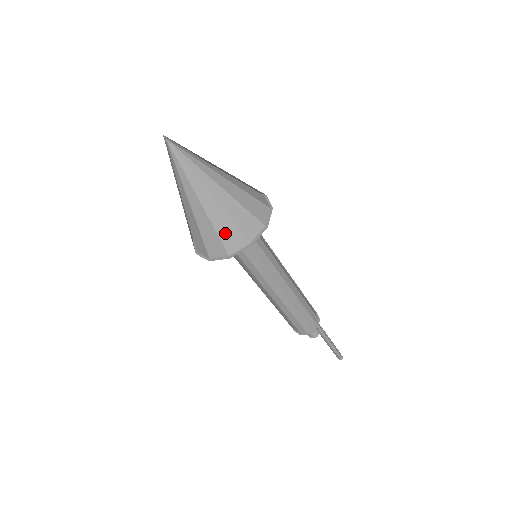
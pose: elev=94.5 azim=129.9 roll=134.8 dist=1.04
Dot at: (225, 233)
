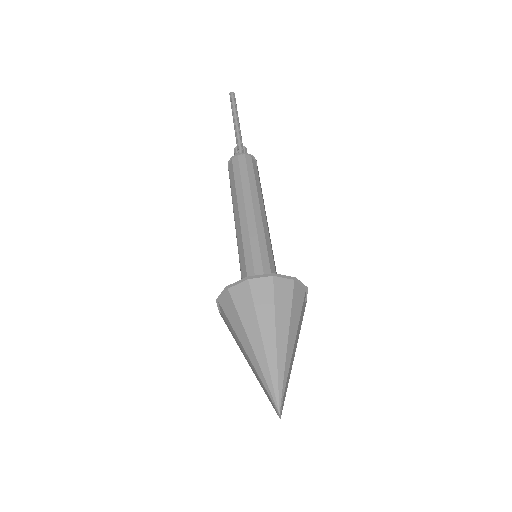
Dot at: occluded
